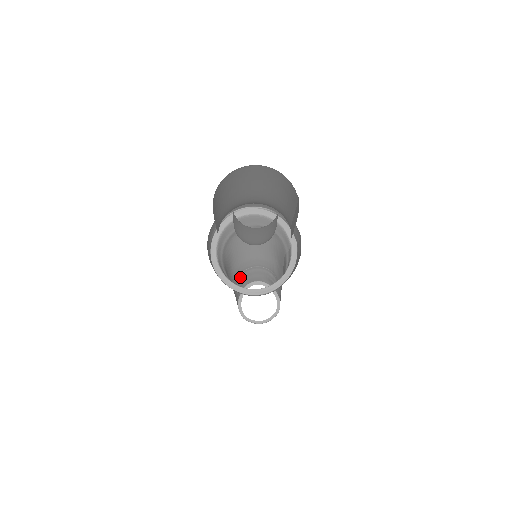
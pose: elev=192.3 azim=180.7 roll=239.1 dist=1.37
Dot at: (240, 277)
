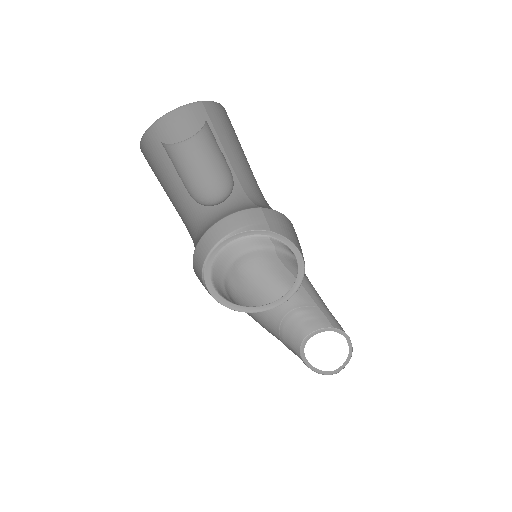
Dot at: (284, 344)
